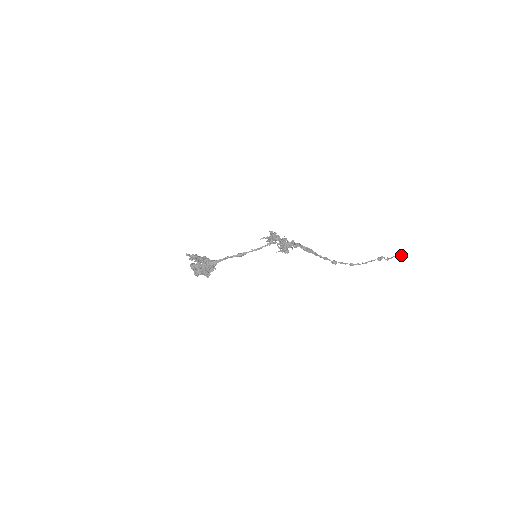
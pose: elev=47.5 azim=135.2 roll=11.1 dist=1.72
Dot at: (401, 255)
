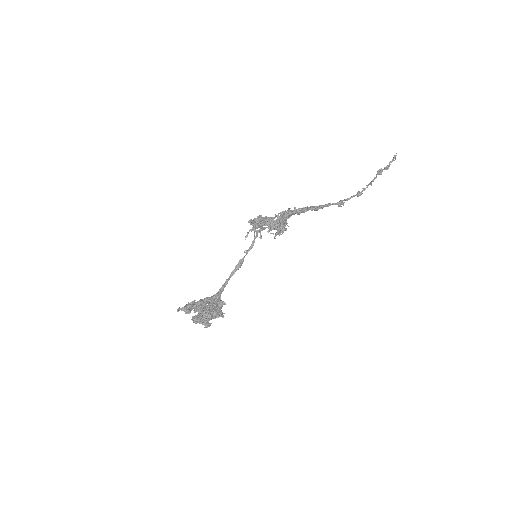
Dot at: (395, 157)
